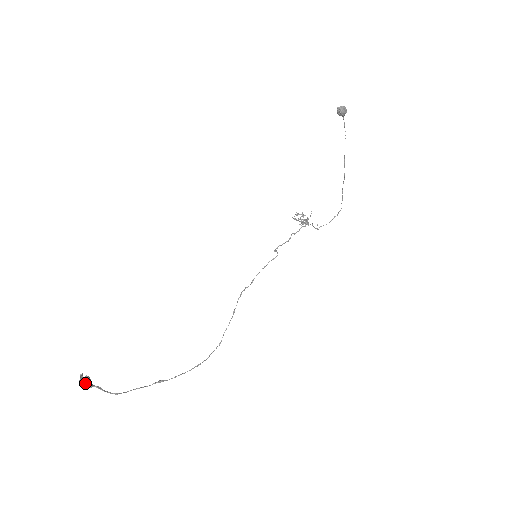
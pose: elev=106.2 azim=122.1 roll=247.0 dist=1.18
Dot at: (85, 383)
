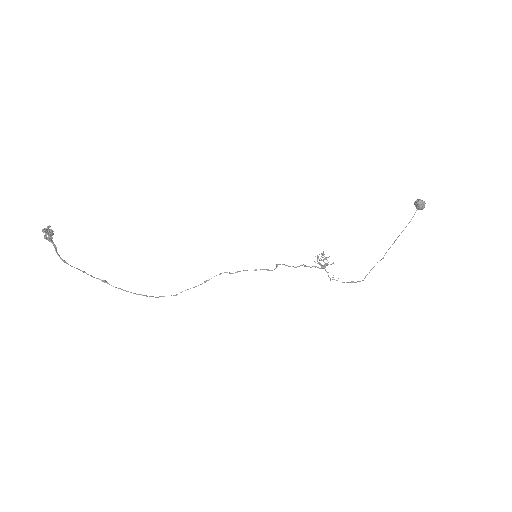
Dot at: (45, 234)
